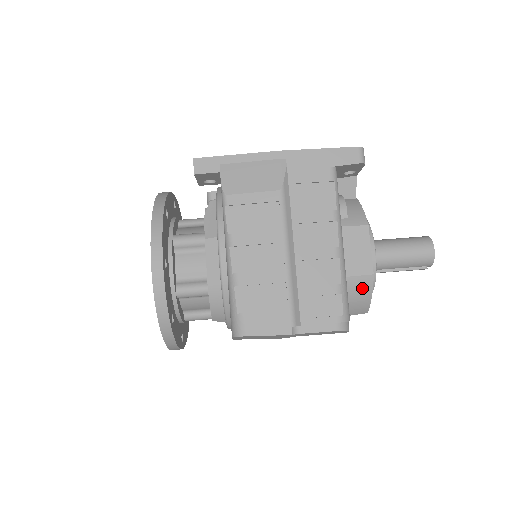
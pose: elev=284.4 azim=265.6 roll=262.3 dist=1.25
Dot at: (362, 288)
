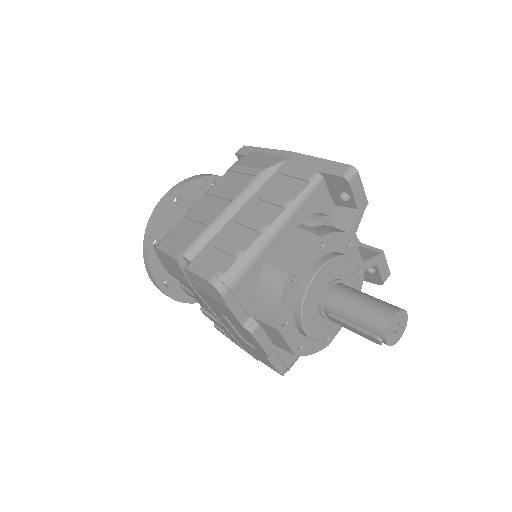
Dot at: (274, 285)
